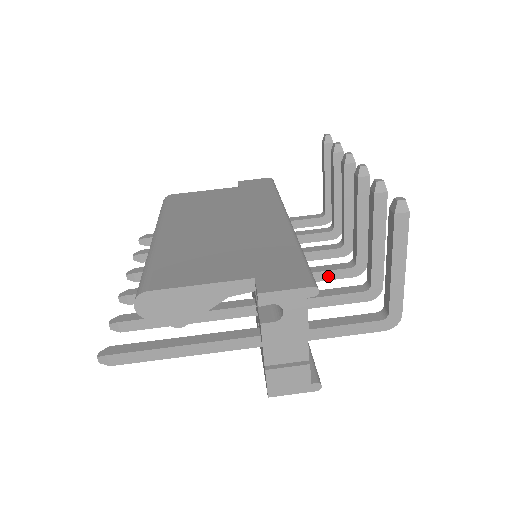
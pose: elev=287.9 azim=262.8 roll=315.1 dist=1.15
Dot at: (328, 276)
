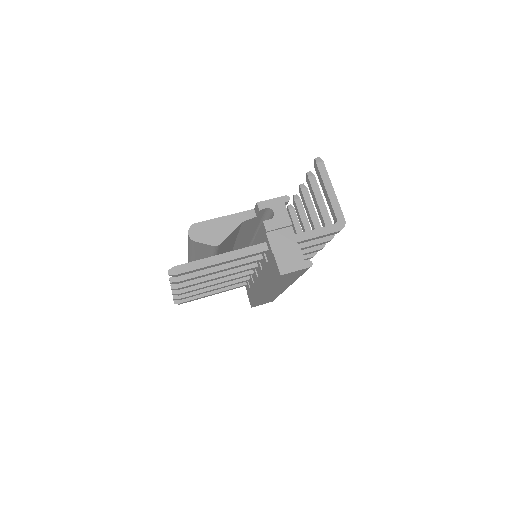
Dot at: (304, 251)
